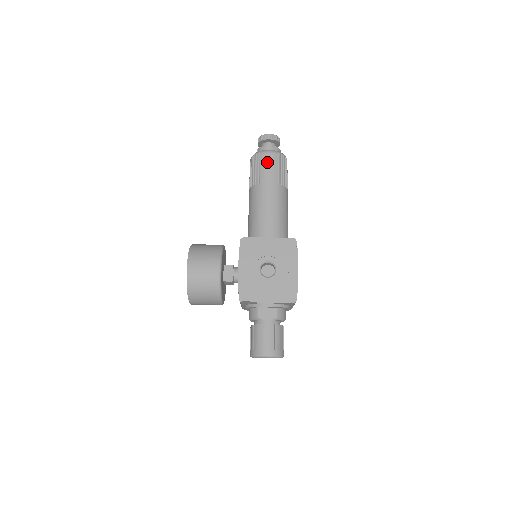
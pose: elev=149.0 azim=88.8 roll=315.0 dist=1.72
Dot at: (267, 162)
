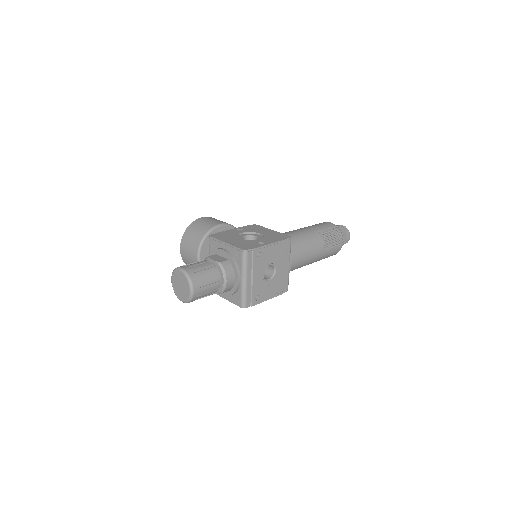
Dot at: (323, 223)
